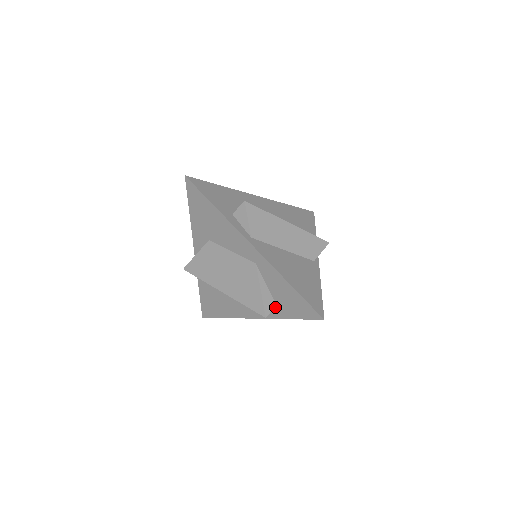
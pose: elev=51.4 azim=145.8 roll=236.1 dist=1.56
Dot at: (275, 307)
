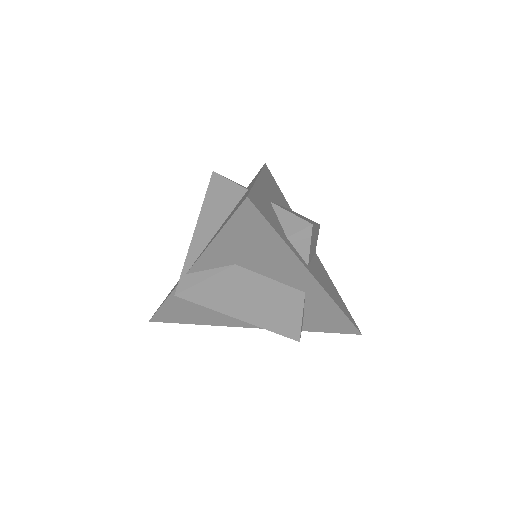
Dot at: occluded
